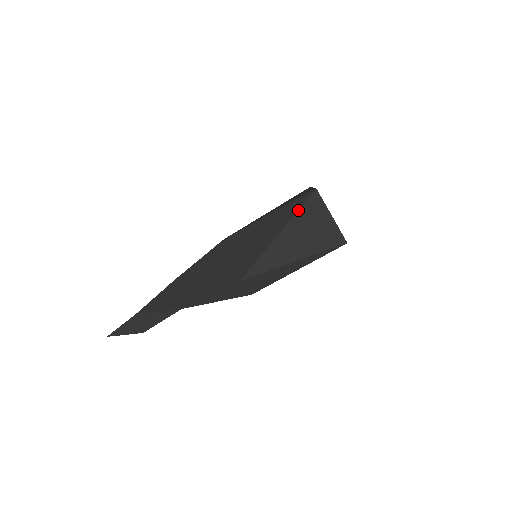
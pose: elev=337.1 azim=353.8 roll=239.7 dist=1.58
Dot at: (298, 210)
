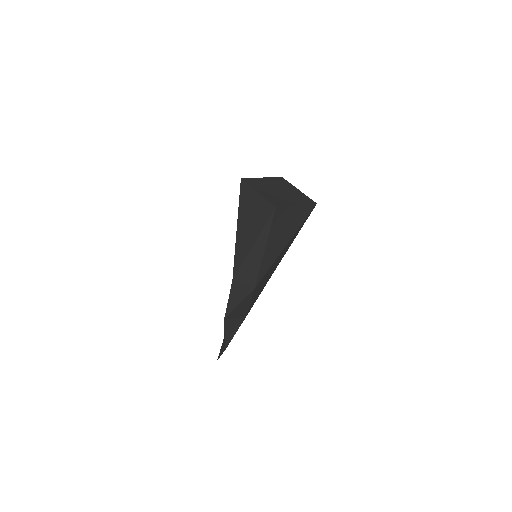
Dot at: (239, 203)
